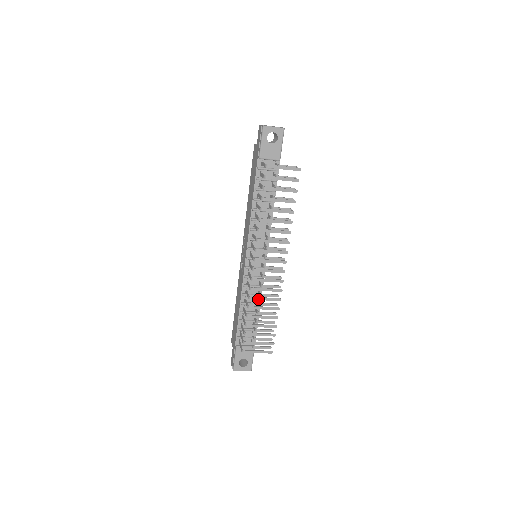
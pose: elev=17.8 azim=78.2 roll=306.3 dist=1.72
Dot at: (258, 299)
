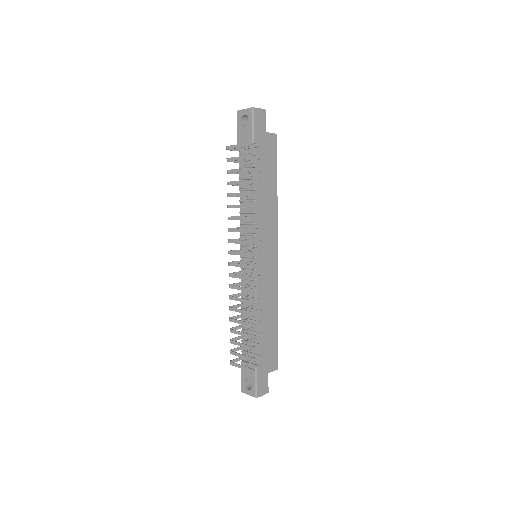
Dot at: (235, 299)
